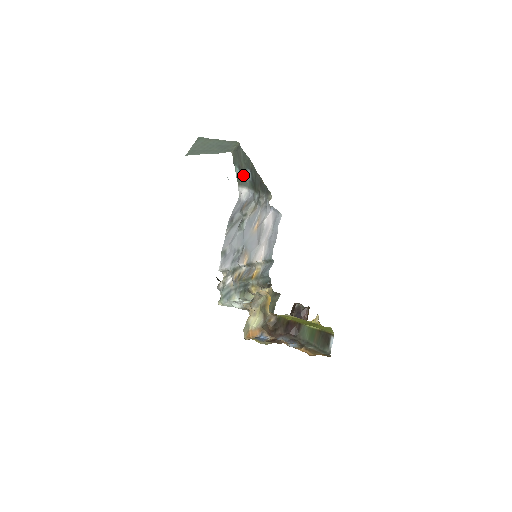
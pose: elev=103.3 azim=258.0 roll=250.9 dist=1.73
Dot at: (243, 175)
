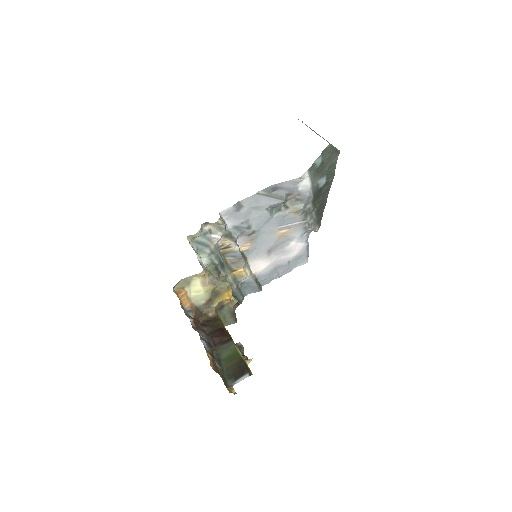
Dot at: (319, 173)
